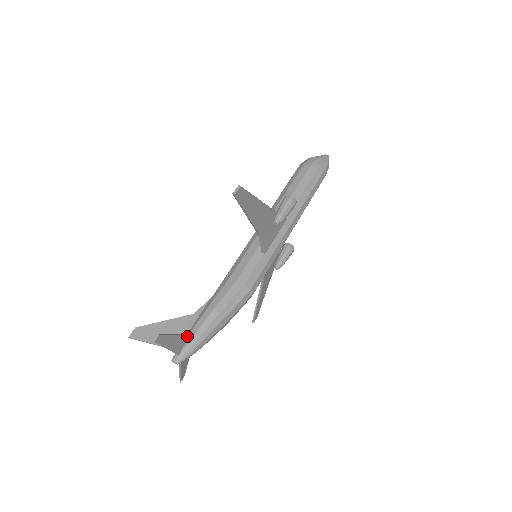
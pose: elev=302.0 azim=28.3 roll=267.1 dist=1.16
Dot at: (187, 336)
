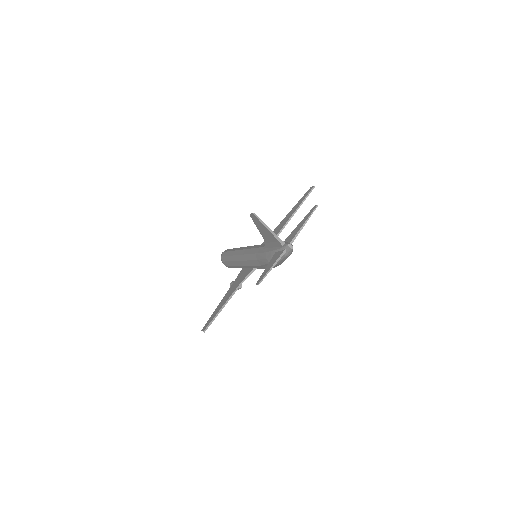
Dot at: occluded
